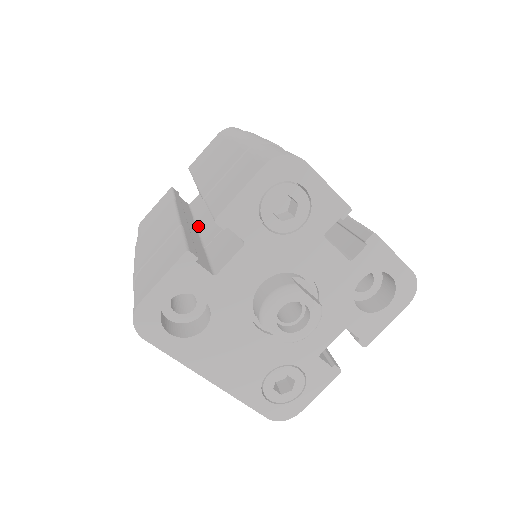
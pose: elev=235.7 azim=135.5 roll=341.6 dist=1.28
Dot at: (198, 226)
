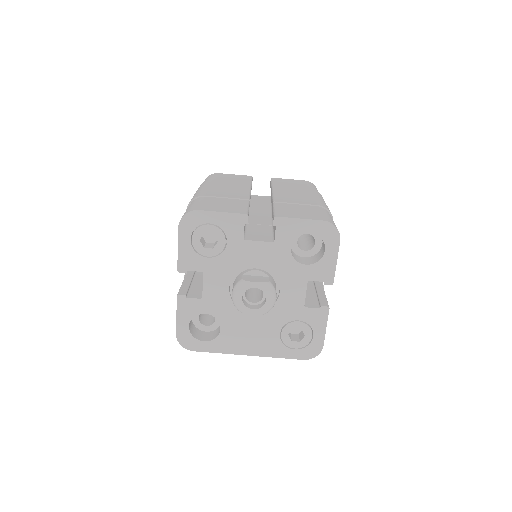
Dot at: occluded
